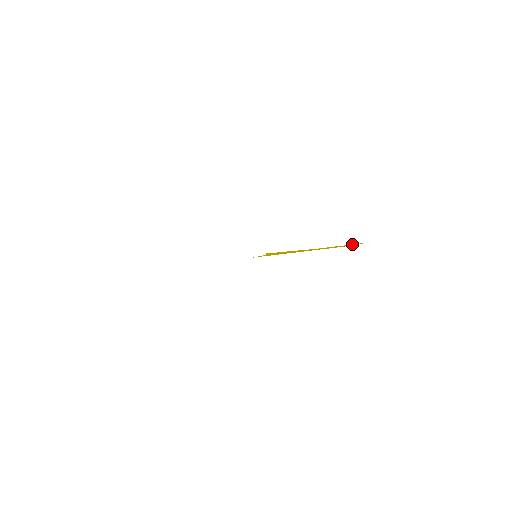
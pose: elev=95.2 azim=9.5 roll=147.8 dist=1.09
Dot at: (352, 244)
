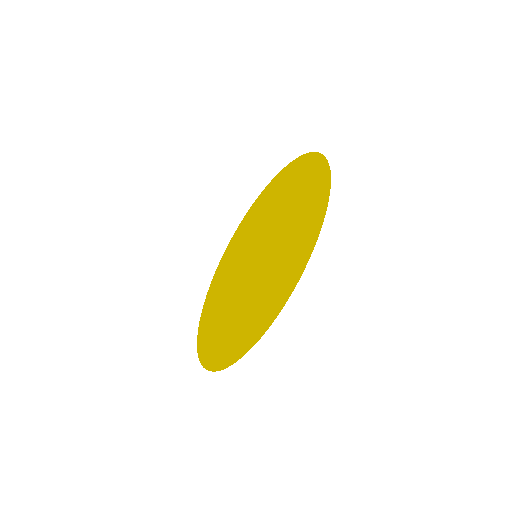
Dot at: (320, 186)
